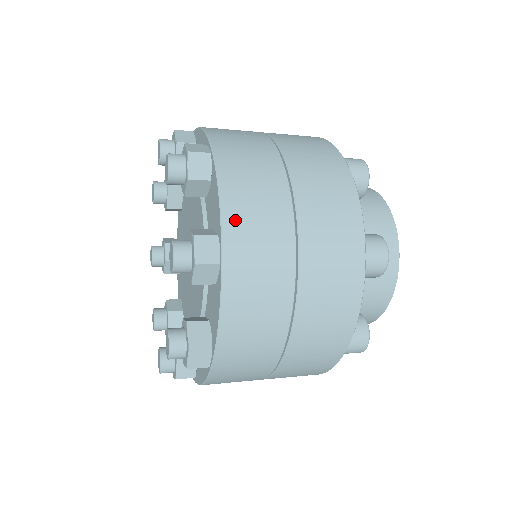
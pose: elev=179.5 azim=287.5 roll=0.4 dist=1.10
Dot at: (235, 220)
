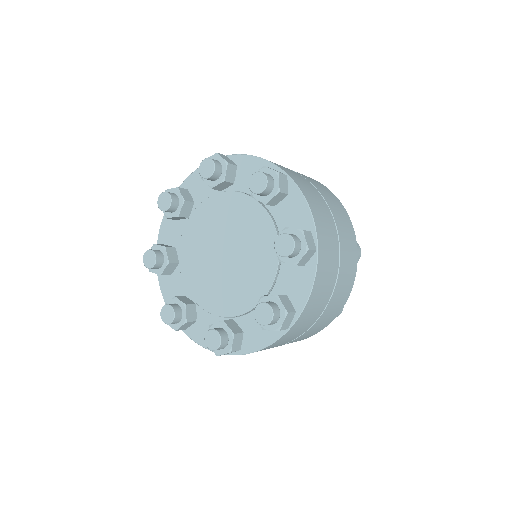
Dot at: occluded
